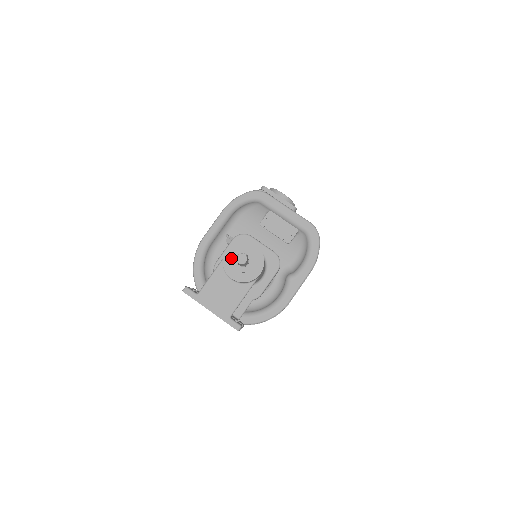
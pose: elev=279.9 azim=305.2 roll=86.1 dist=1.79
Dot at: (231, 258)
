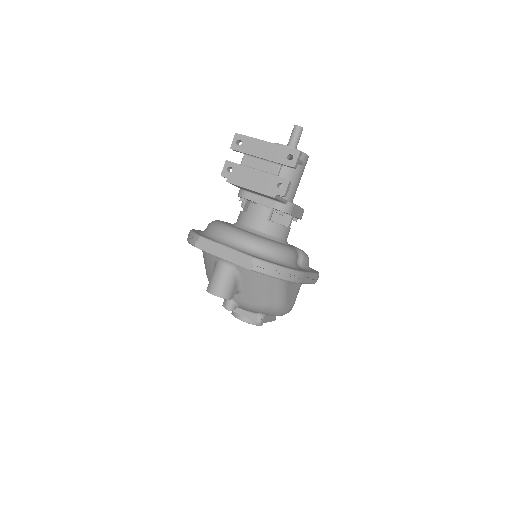
Dot at: occluded
